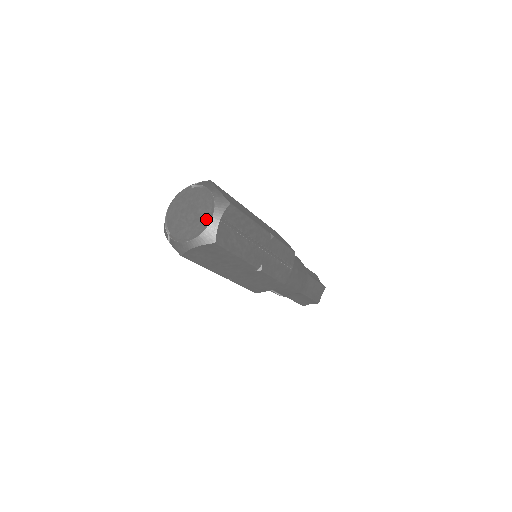
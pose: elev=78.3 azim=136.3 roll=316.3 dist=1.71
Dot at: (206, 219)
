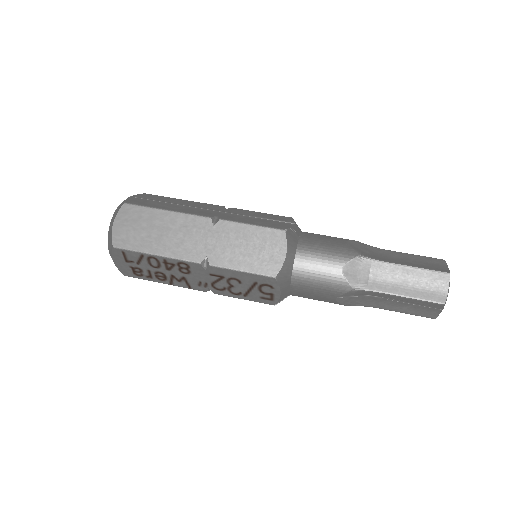
Dot at: occluded
